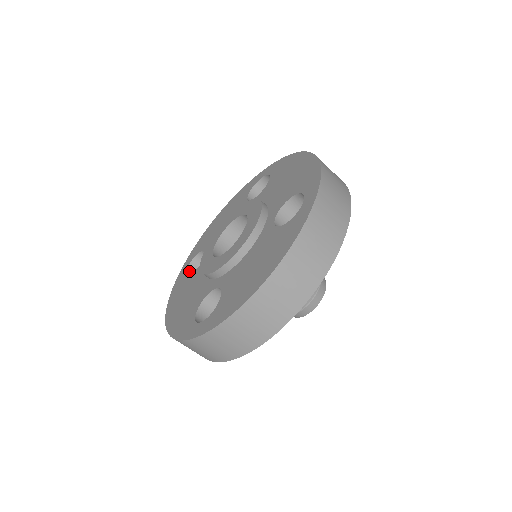
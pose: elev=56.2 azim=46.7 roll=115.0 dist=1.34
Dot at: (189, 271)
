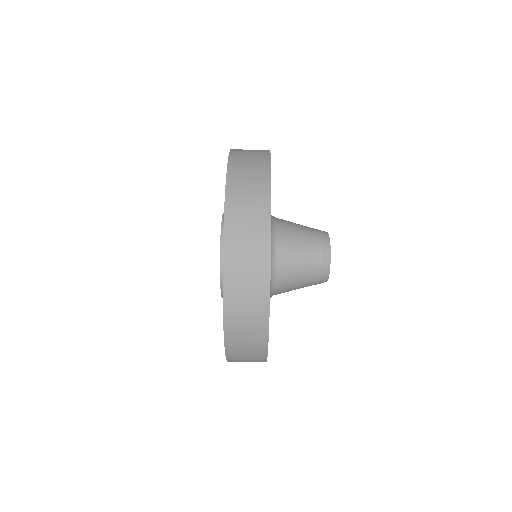
Dot at: occluded
